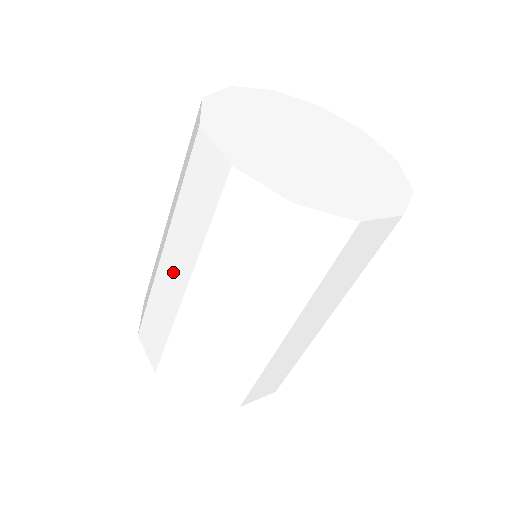
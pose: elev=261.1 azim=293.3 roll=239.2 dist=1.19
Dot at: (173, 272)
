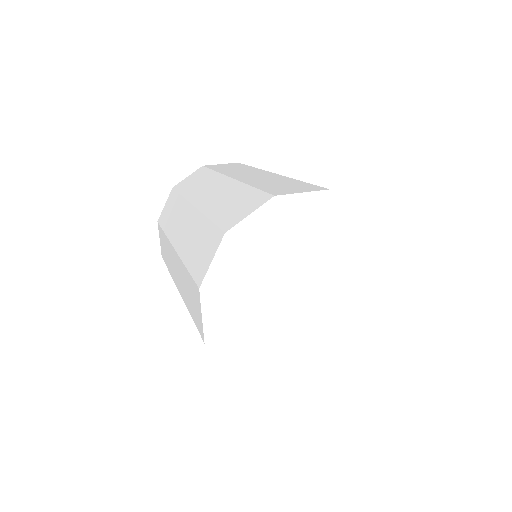
Dot at: (182, 226)
